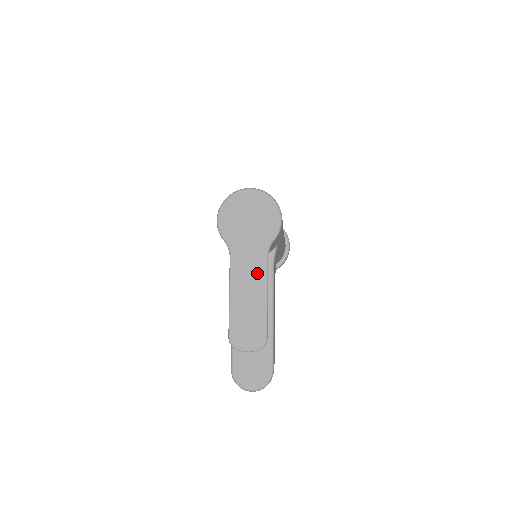
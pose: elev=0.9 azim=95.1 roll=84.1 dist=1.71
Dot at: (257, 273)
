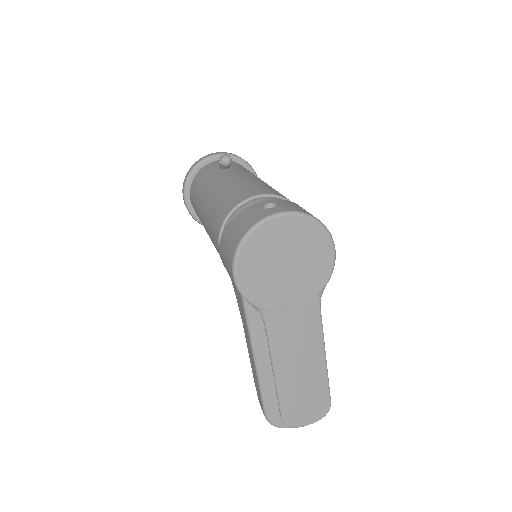
Dot at: (309, 335)
